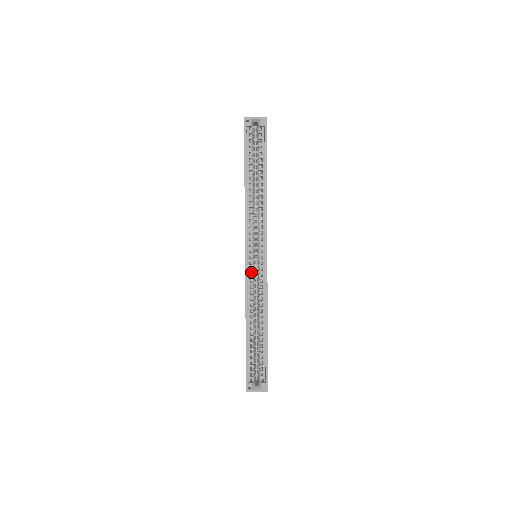
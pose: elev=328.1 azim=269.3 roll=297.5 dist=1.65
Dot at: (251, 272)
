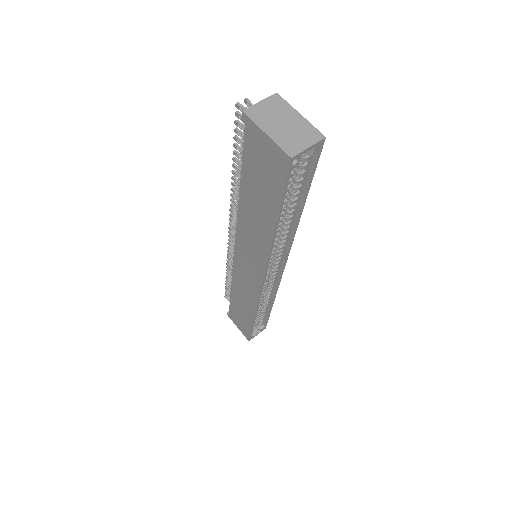
Dot at: (264, 285)
